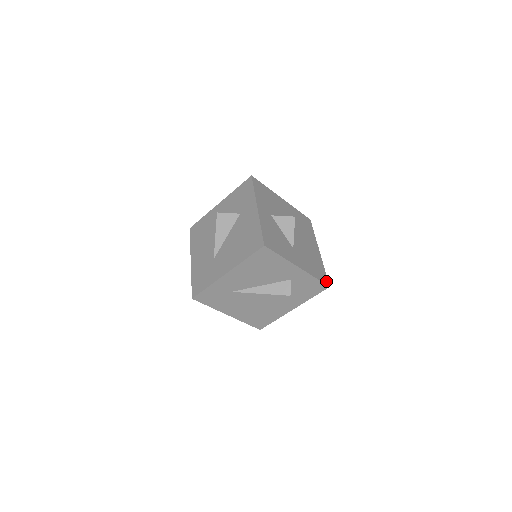
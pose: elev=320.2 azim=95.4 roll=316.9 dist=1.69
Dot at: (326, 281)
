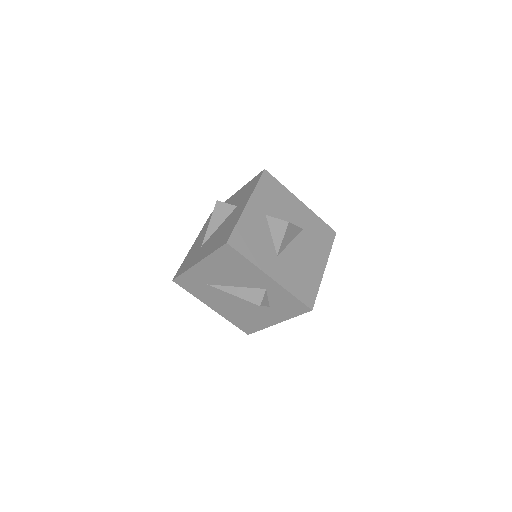
Dot at: (310, 303)
